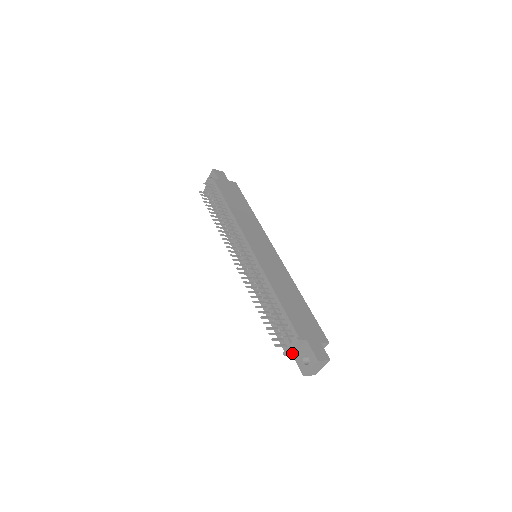
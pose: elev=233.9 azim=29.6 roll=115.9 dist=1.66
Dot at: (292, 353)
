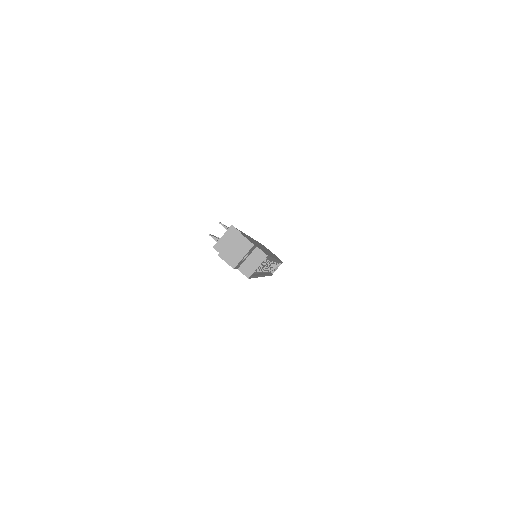
Dot at: occluded
